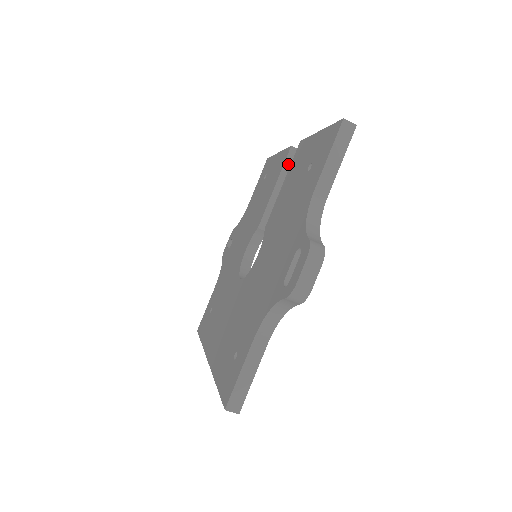
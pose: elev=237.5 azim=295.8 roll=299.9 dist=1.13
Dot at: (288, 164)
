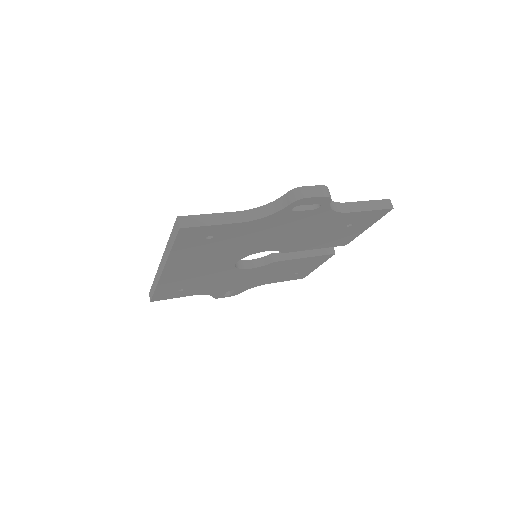
Dot at: (322, 250)
